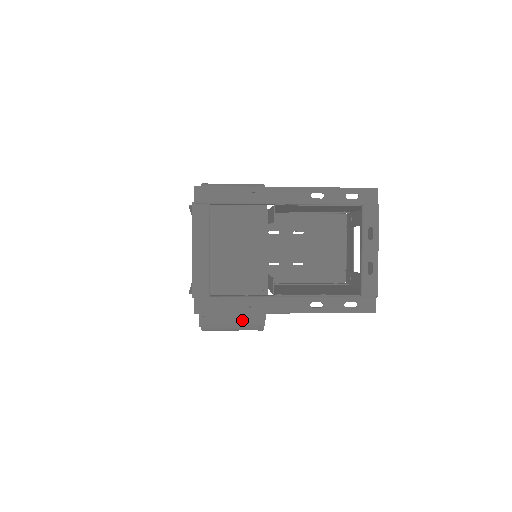
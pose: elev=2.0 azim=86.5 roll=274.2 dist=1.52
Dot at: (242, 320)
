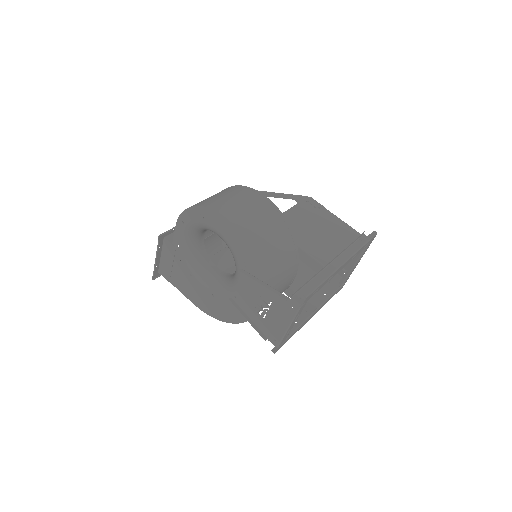
Dot at: occluded
